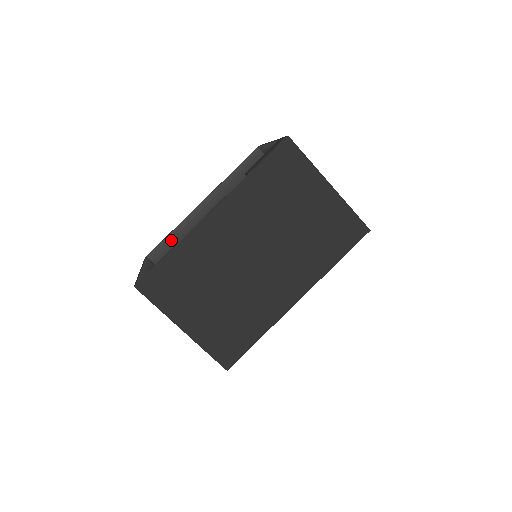
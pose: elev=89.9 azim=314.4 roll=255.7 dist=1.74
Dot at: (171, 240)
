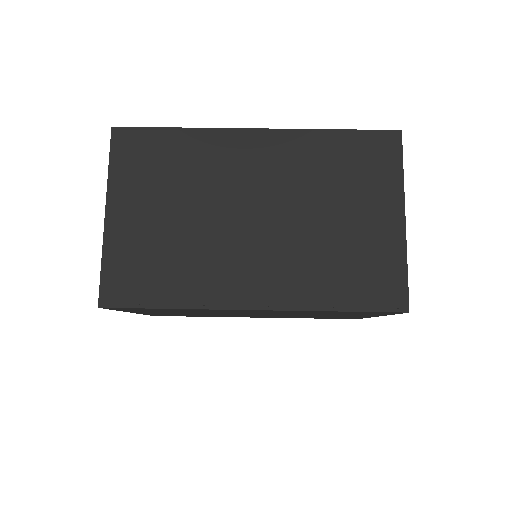
Dot at: occluded
